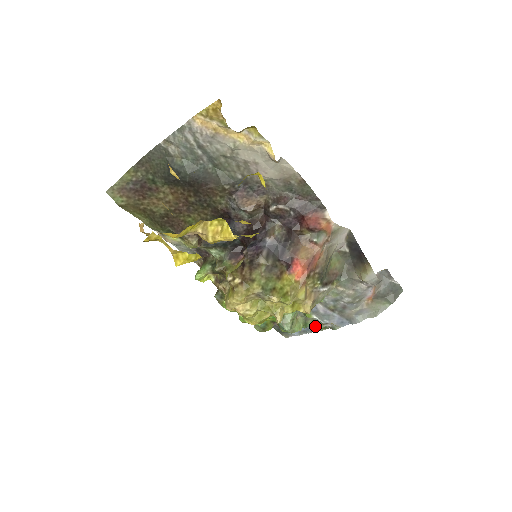
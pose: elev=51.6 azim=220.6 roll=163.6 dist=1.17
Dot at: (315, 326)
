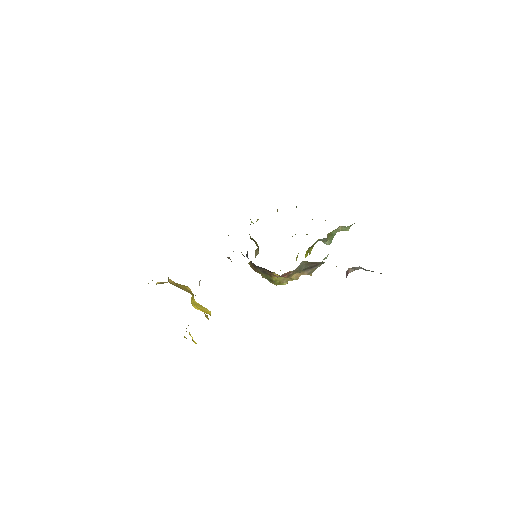
Dot at: occluded
